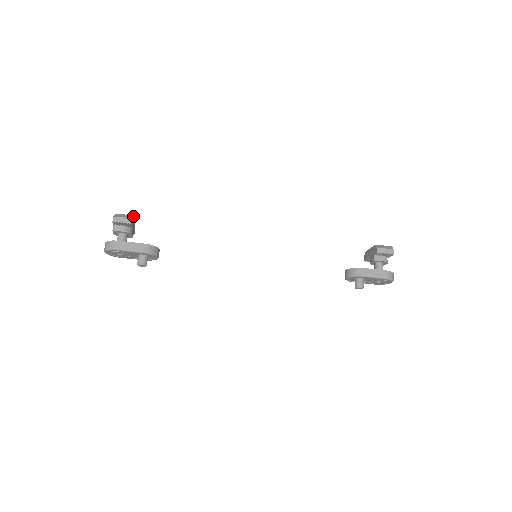
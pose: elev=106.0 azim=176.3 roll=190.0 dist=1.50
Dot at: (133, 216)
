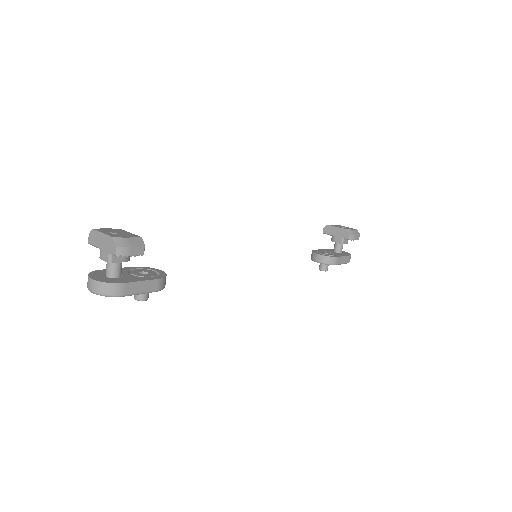
Dot at: (139, 236)
